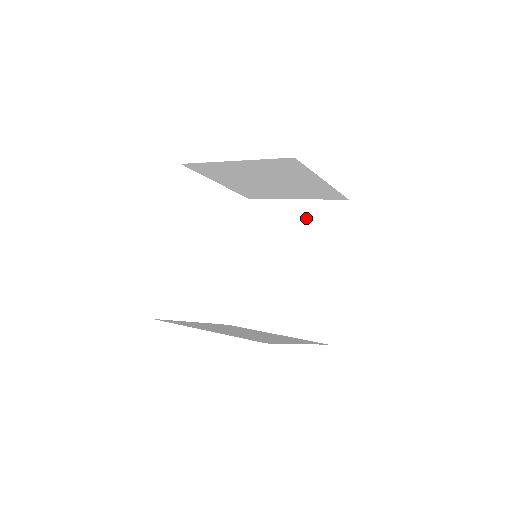
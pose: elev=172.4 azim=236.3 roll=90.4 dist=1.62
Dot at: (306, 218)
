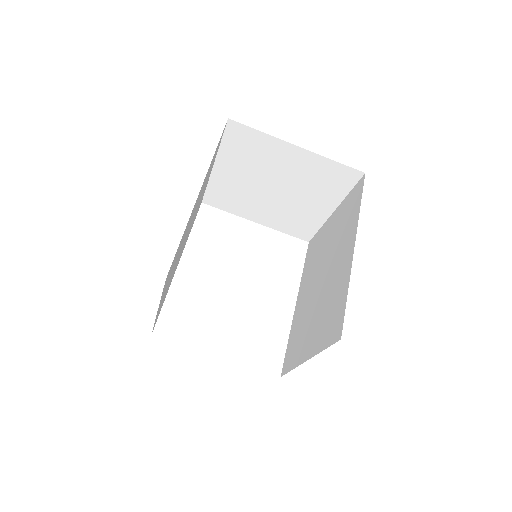
Dot at: (338, 221)
